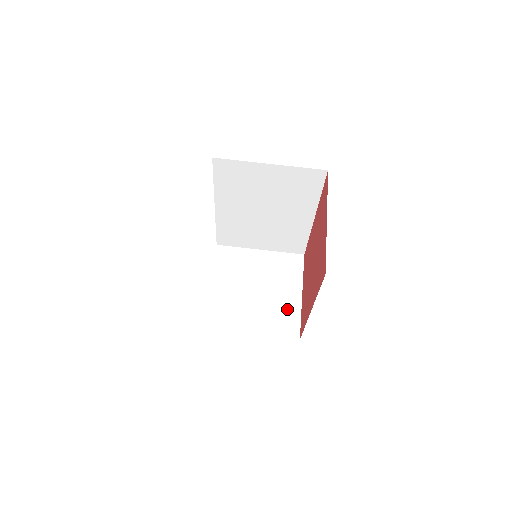
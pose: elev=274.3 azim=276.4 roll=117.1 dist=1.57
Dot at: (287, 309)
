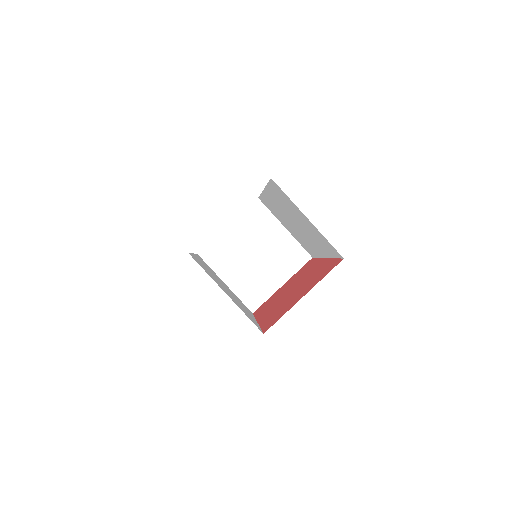
Dot at: (263, 287)
